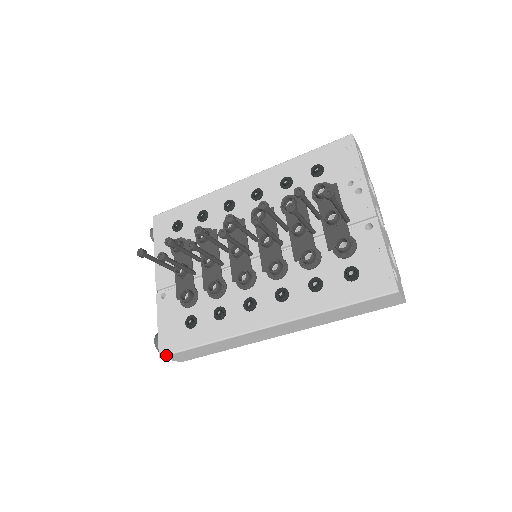
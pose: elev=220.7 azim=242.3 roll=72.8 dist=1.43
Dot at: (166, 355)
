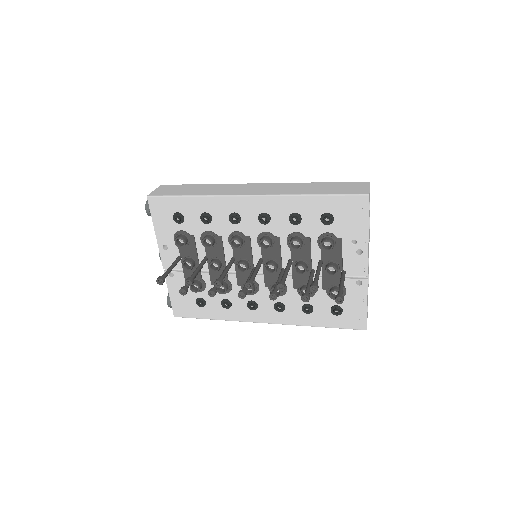
Dot at: occluded
